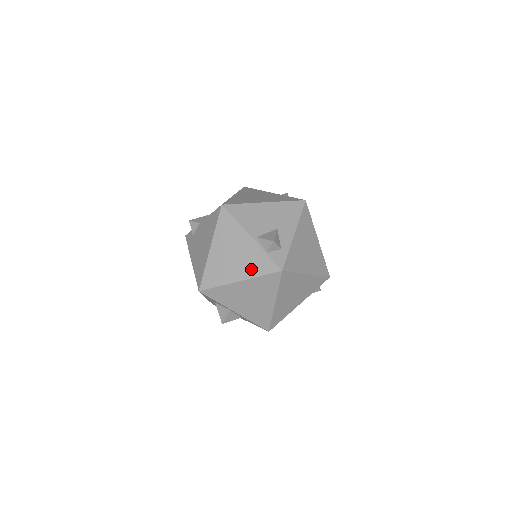
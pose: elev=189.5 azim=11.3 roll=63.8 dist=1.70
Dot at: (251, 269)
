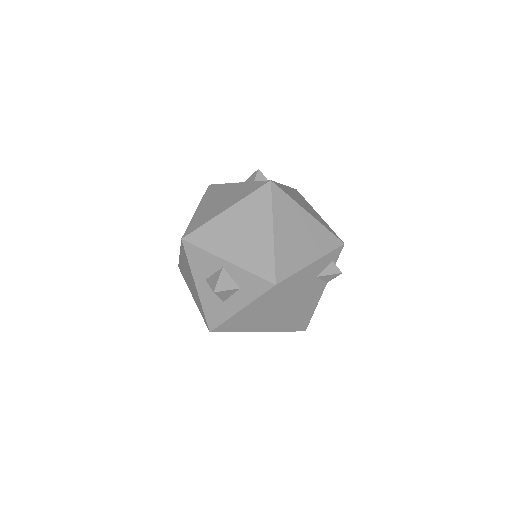
Dot at: (238, 197)
